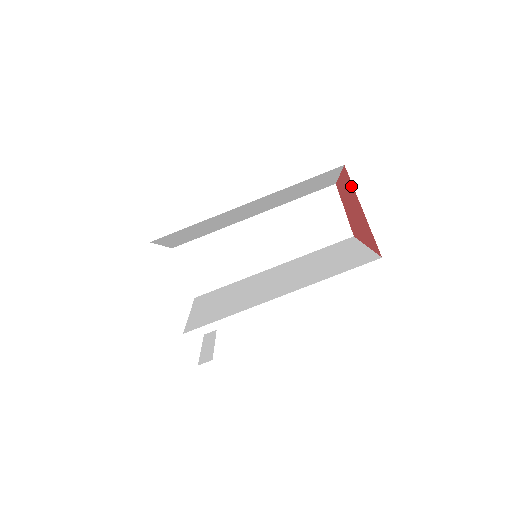
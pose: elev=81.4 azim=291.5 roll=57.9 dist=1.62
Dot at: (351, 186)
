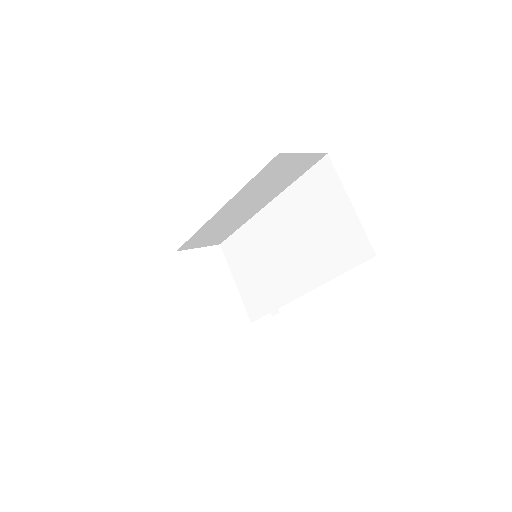
Dot at: occluded
